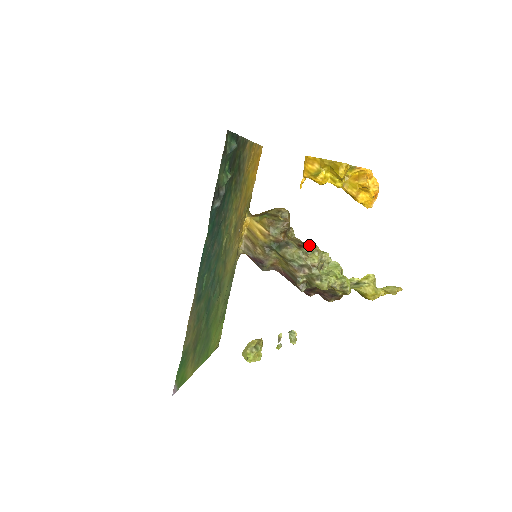
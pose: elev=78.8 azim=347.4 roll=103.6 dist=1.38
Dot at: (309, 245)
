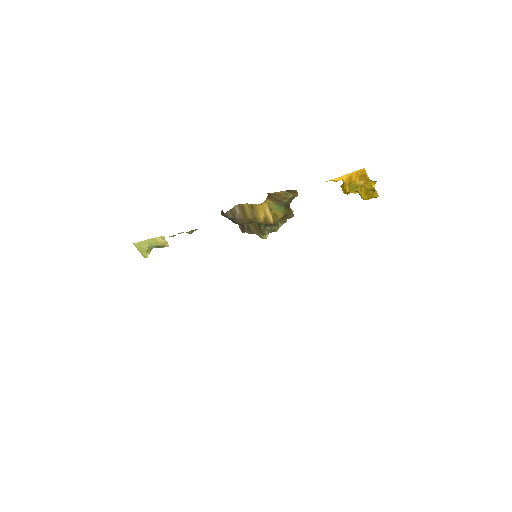
Dot at: occluded
